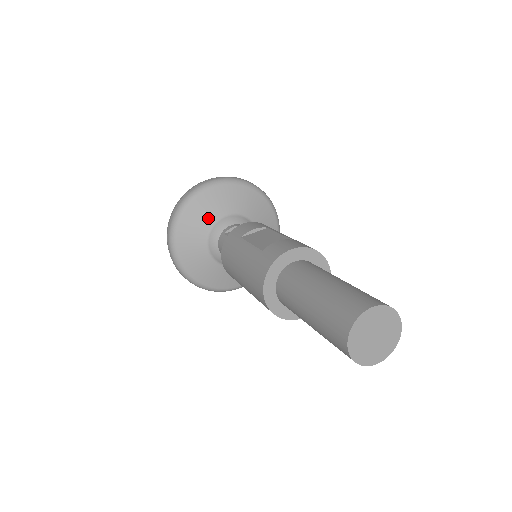
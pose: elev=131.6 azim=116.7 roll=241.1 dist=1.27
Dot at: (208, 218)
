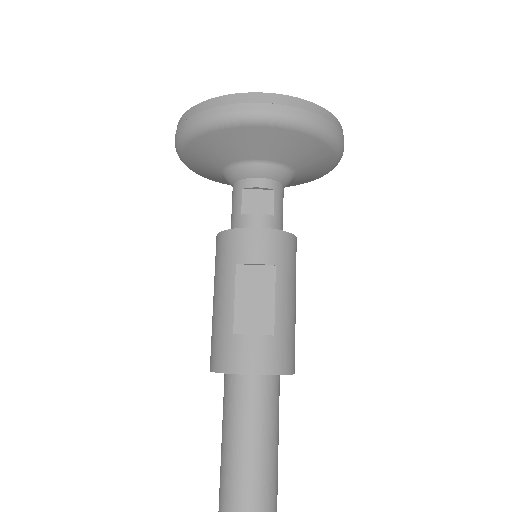
Dot at: (232, 154)
